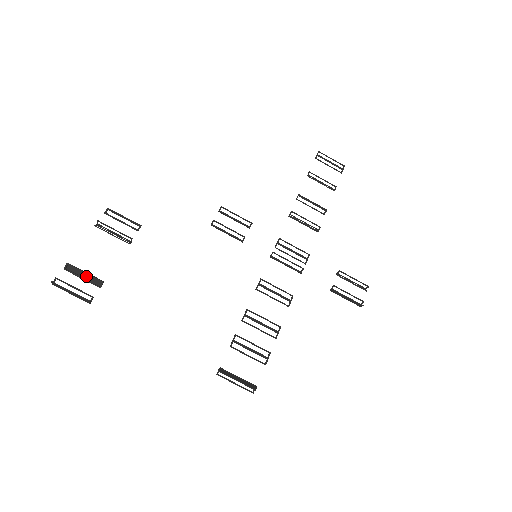
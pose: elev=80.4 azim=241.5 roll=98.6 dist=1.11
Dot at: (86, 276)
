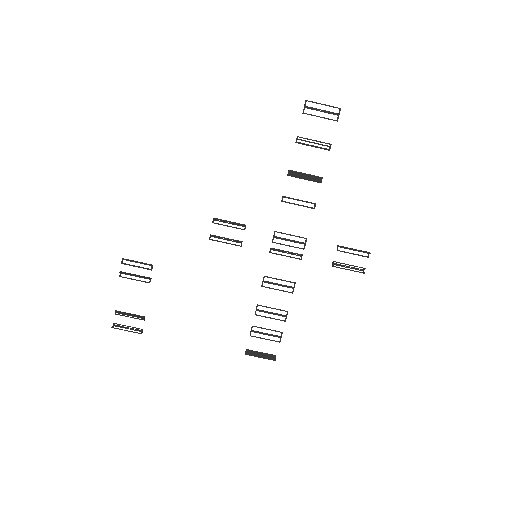
Dot at: (131, 315)
